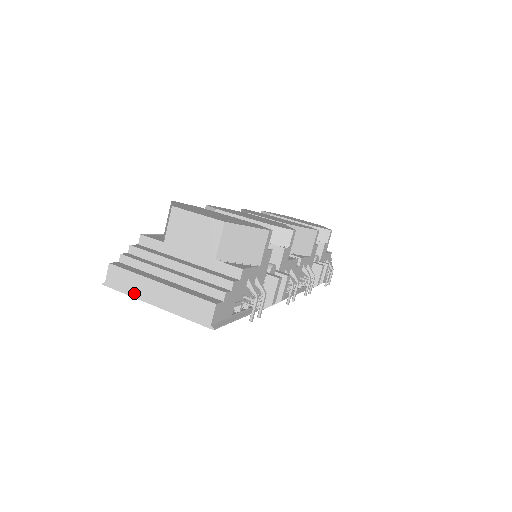
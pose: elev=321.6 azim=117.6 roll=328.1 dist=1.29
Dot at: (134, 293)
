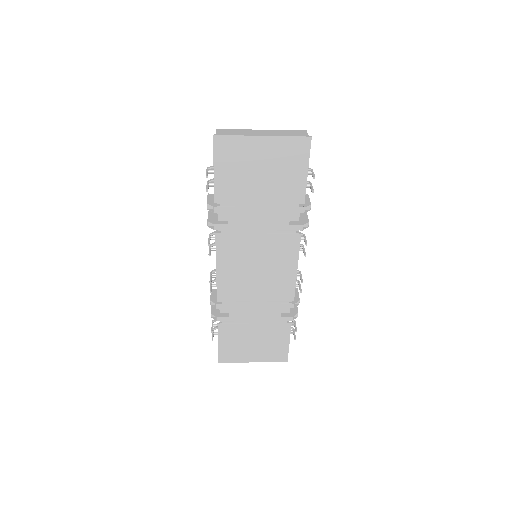
Dot at: (243, 134)
